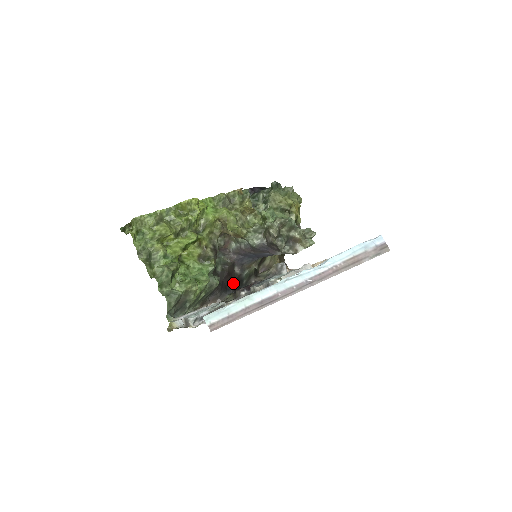
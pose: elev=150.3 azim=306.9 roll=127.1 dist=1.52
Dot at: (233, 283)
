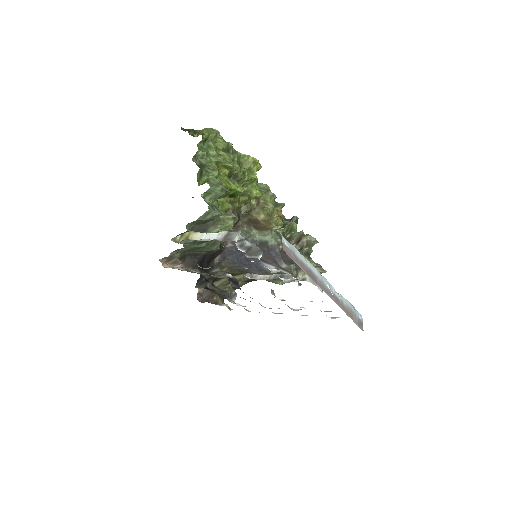
Dot at: occluded
